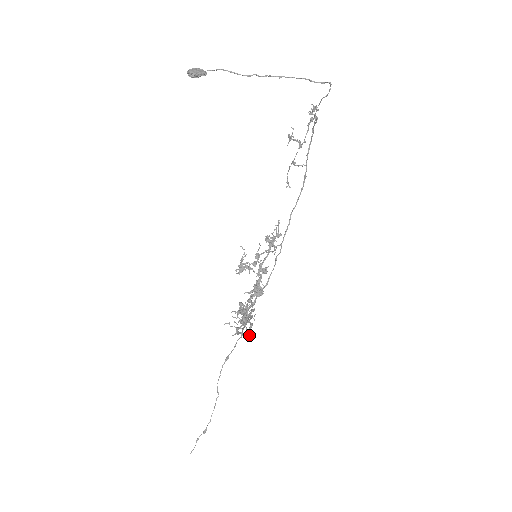
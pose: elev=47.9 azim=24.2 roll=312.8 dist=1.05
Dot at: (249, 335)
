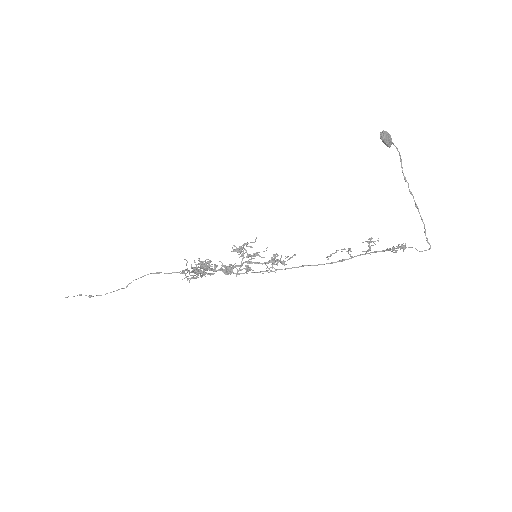
Dot at: occluded
